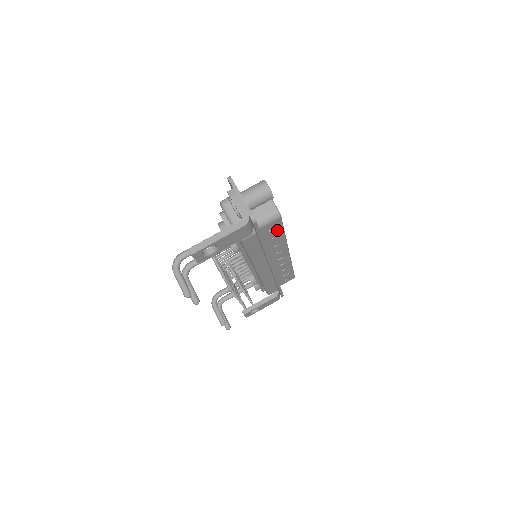
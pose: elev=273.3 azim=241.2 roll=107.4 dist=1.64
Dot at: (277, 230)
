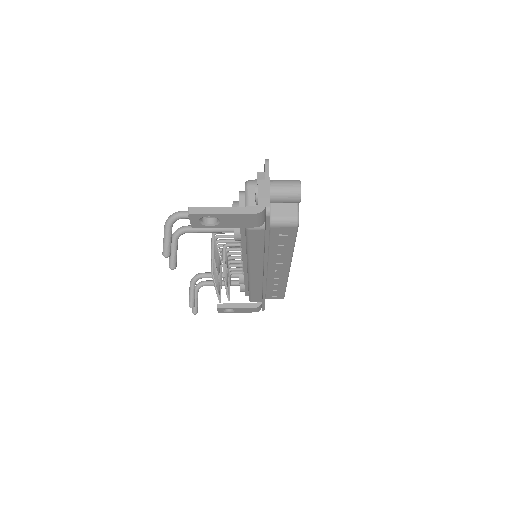
Dot at: (288, 238)
